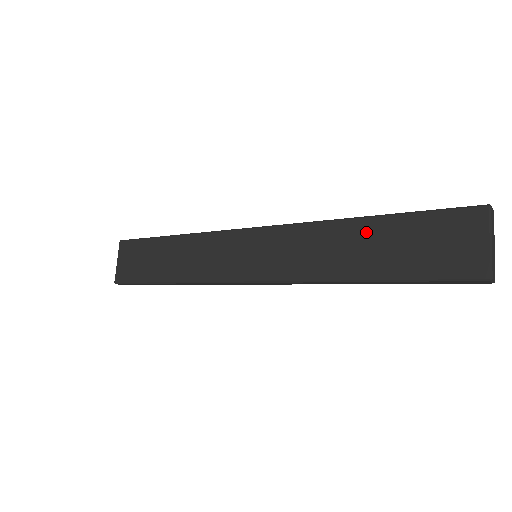
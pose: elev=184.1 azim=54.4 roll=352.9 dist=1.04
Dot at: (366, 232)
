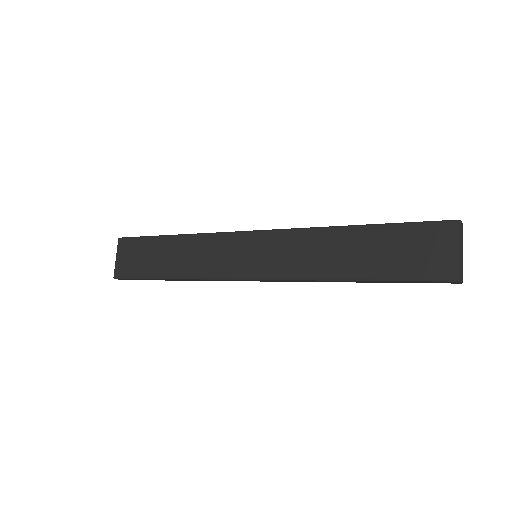
Dot at: (358, 238)
